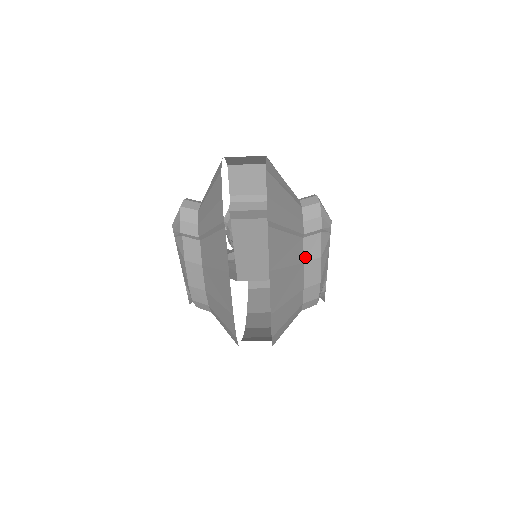
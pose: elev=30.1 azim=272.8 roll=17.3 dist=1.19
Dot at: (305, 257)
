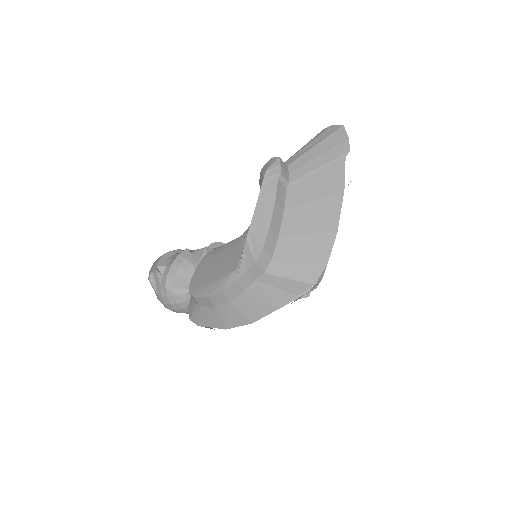
Dot at: occluded
